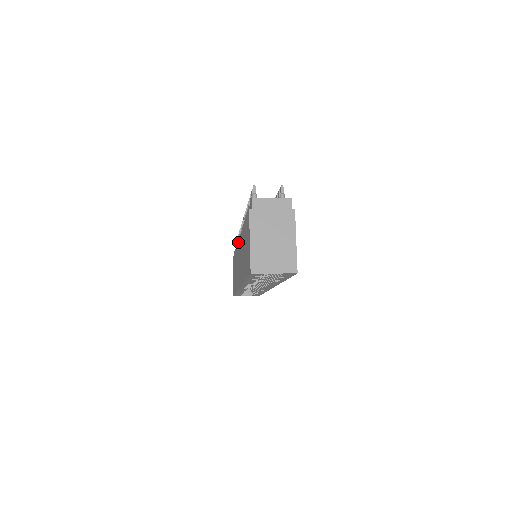
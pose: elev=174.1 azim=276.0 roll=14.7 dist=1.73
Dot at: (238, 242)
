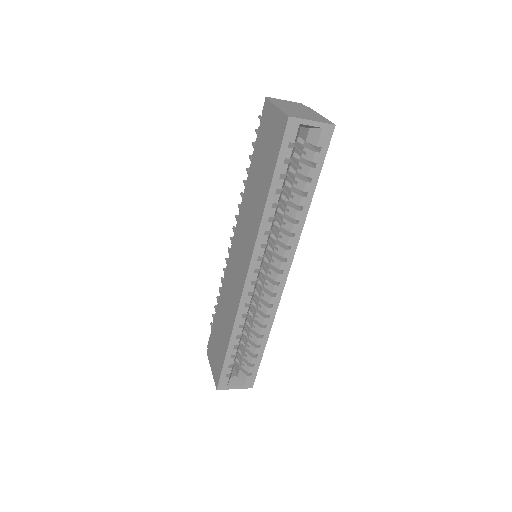
Dot at: (231, 248)
